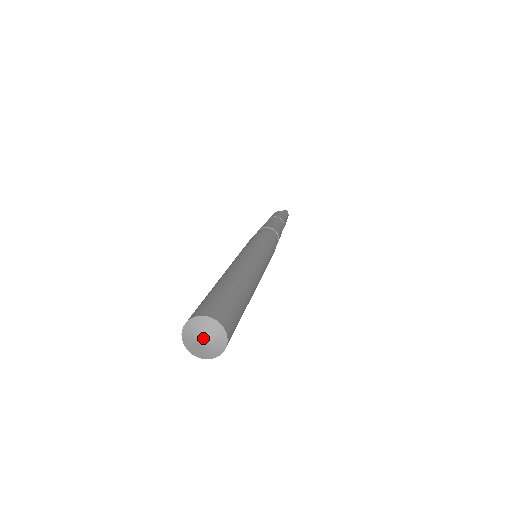
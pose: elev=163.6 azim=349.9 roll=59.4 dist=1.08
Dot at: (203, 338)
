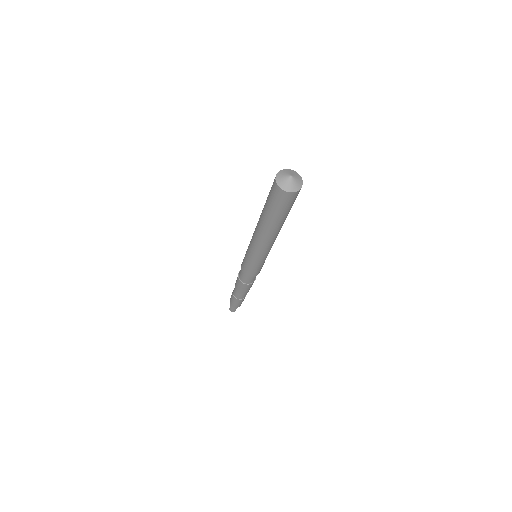
Dot at: (289, 174)
